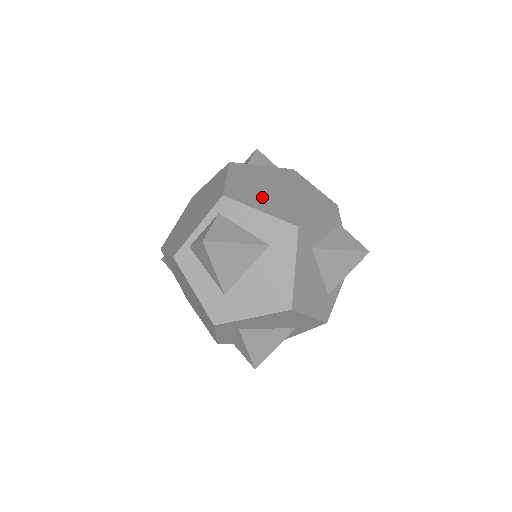
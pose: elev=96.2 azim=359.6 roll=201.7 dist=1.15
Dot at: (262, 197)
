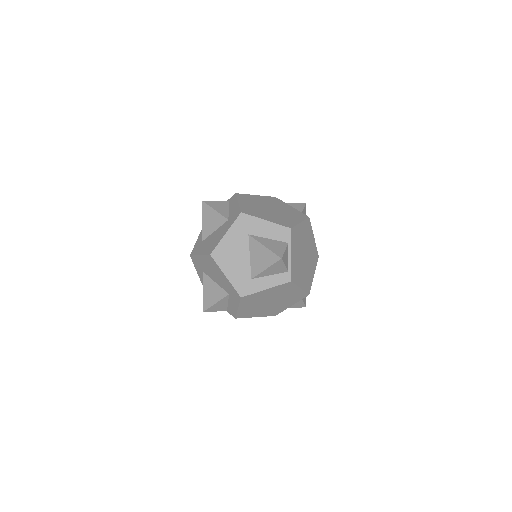
Dot at: (254, 204)
